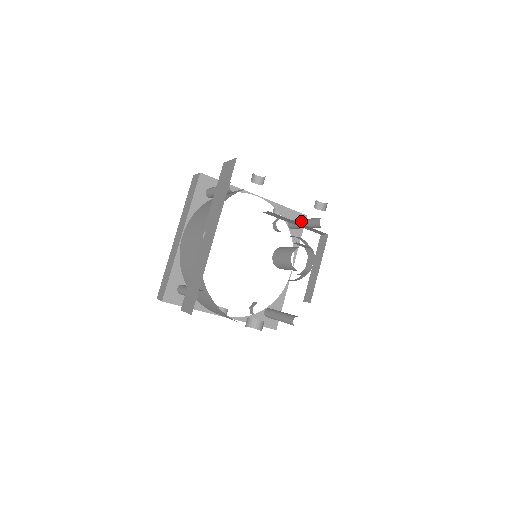
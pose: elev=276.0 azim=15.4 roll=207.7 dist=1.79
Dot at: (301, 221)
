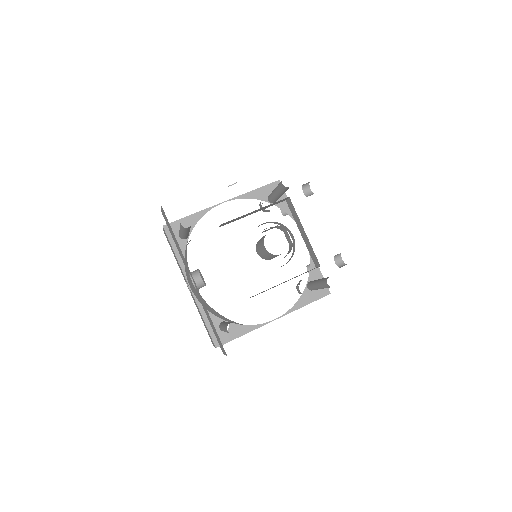
Dot at: occluded
